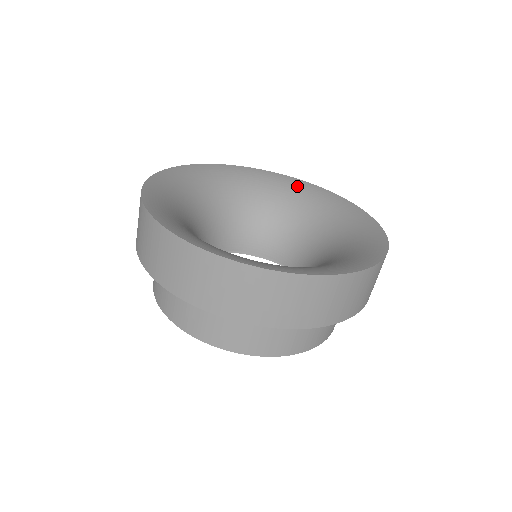
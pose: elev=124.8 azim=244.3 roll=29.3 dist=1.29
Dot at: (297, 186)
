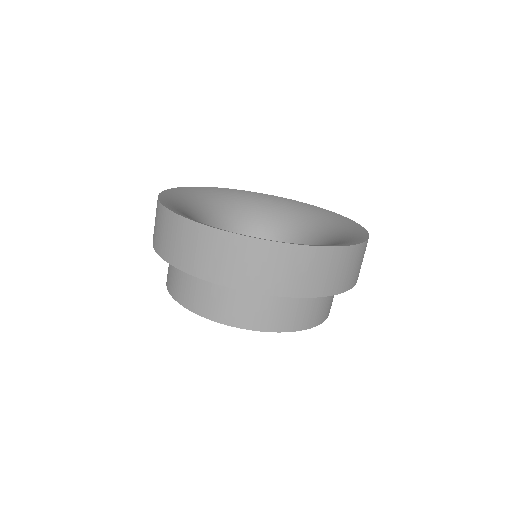
Dot at: (340, 221)
